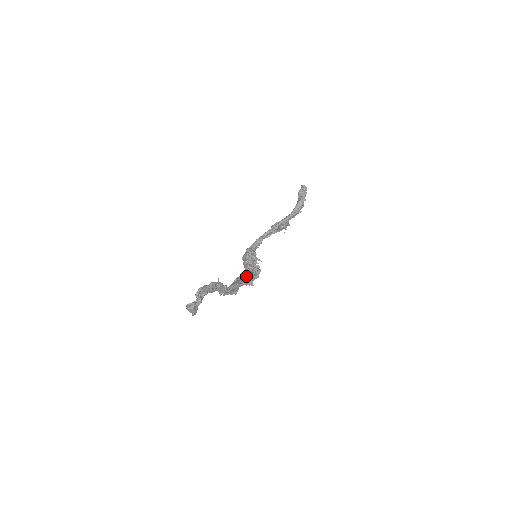
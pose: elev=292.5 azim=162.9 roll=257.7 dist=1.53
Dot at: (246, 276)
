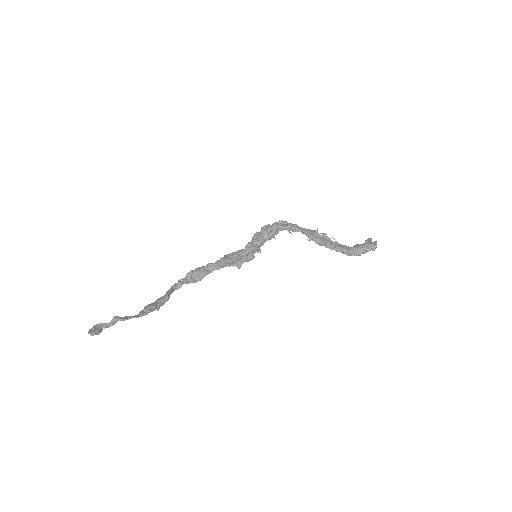
Dot at: (225, 266)
